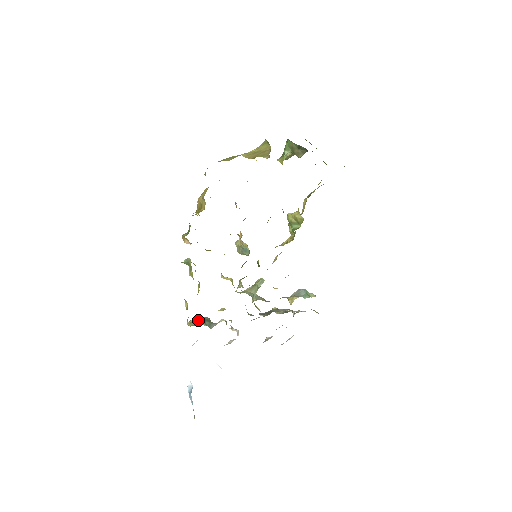
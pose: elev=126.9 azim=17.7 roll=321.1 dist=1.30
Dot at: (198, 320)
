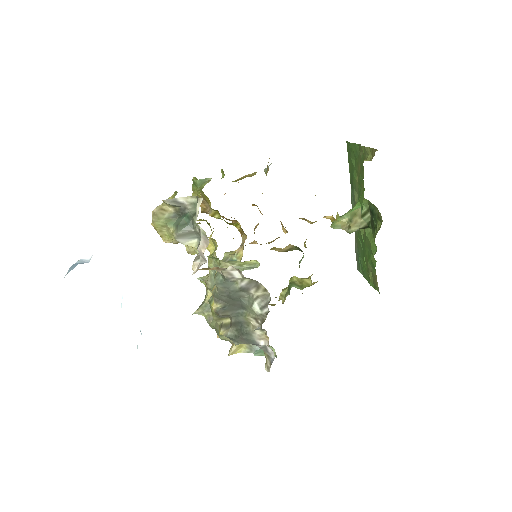
Dot at: (172, 215)
